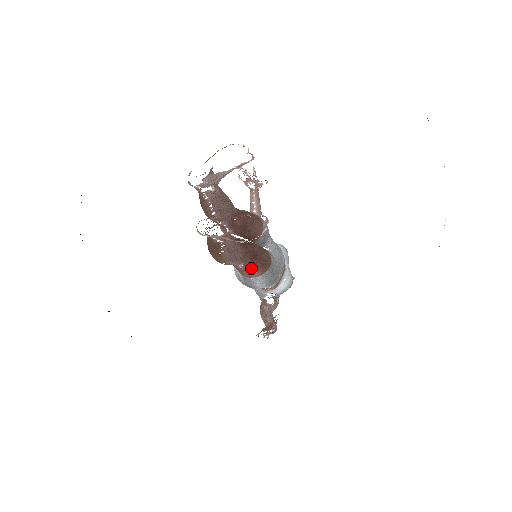
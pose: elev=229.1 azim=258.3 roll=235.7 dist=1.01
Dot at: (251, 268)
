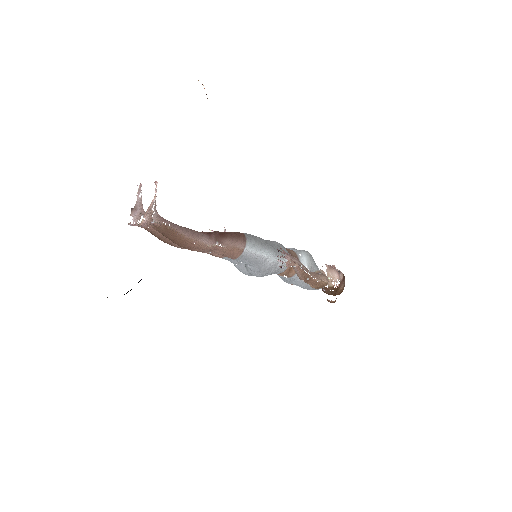
Dot at: (230, 243)
